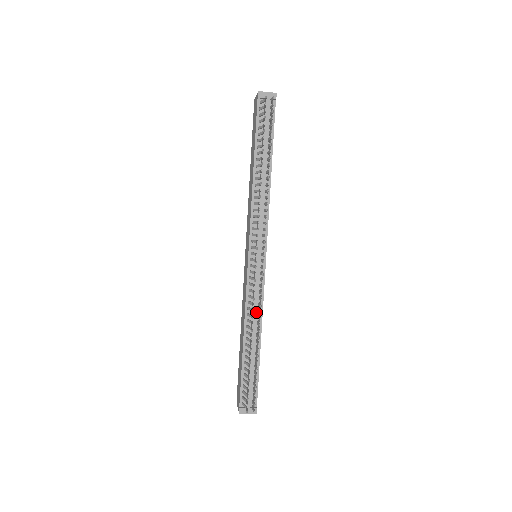
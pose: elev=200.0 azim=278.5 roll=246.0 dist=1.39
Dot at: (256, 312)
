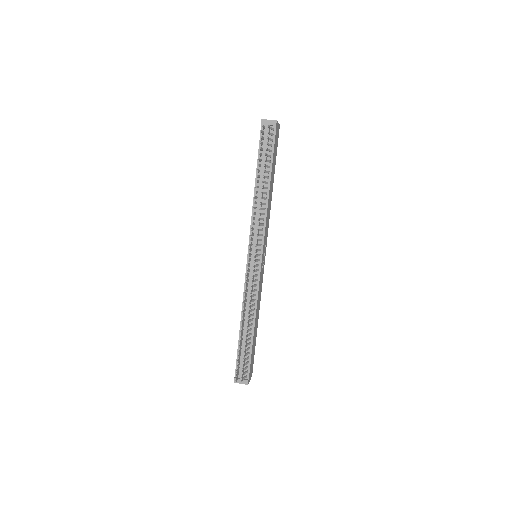
Dot at: (252, 302)
